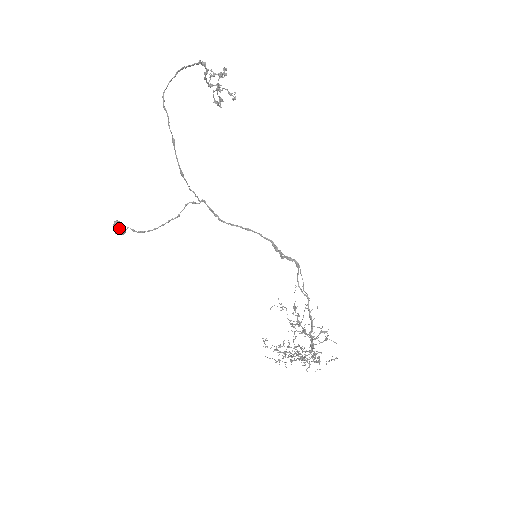
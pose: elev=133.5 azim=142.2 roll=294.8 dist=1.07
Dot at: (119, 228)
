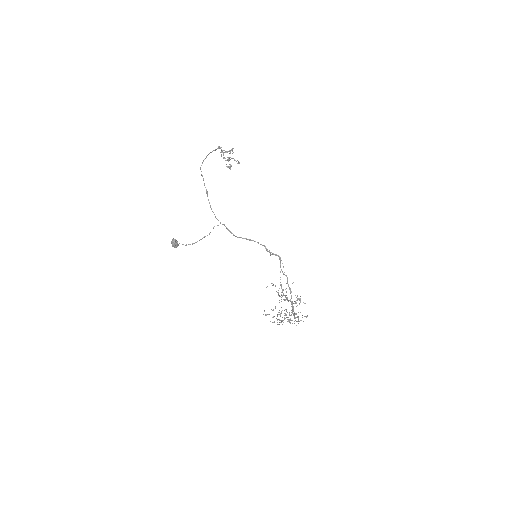
Dot at: (175, 243)
